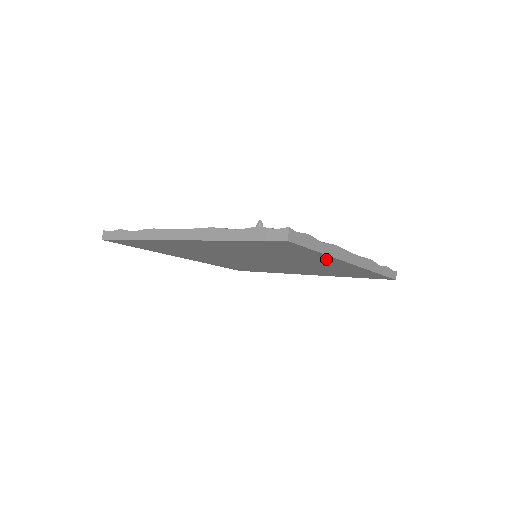
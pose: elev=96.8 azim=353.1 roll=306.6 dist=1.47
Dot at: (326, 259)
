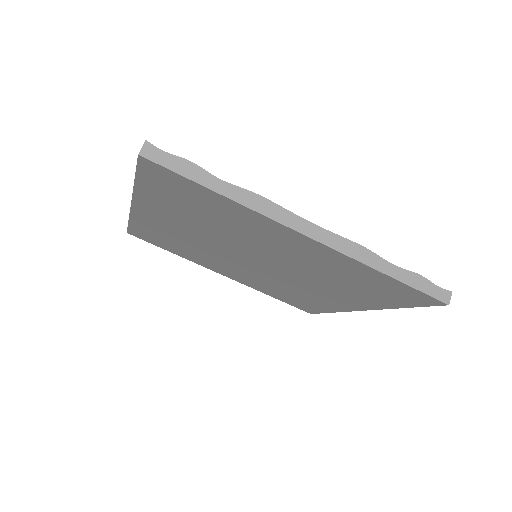
Dot at: (366, 303)
